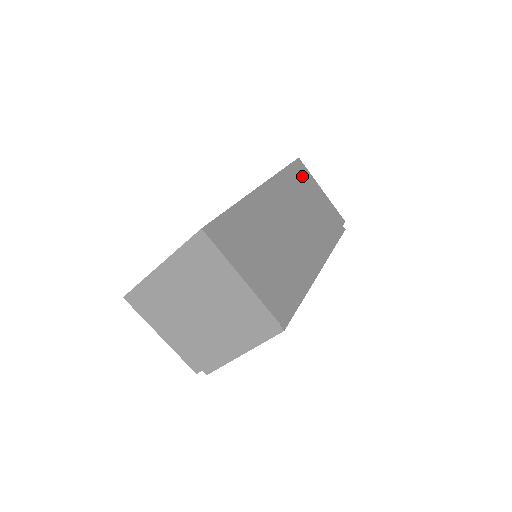
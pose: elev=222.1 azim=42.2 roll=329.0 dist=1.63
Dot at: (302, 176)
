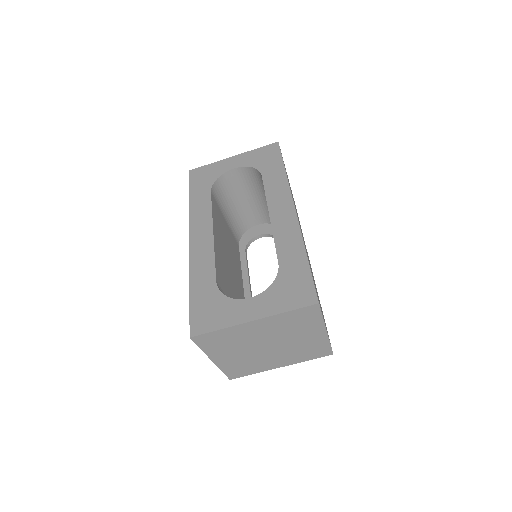
Dot at: occluded
